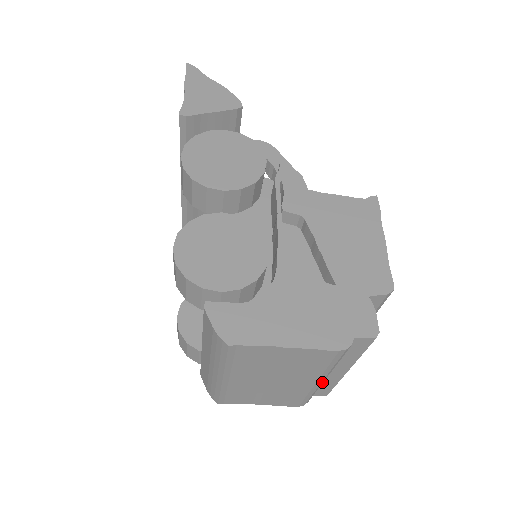
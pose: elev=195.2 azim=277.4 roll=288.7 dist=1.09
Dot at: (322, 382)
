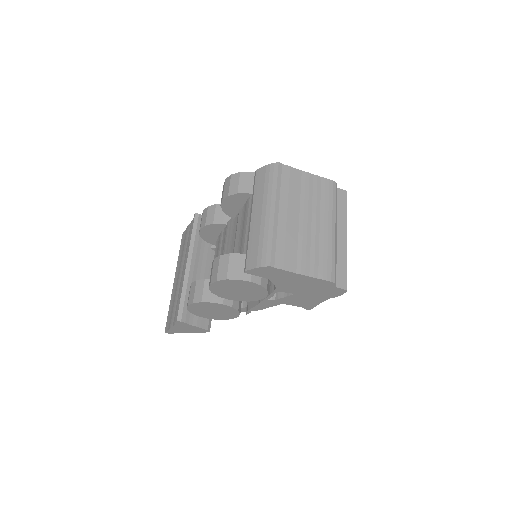
Dot at: (336, 237)
